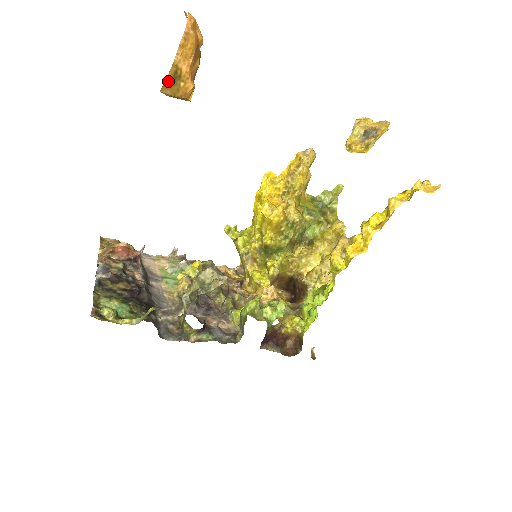
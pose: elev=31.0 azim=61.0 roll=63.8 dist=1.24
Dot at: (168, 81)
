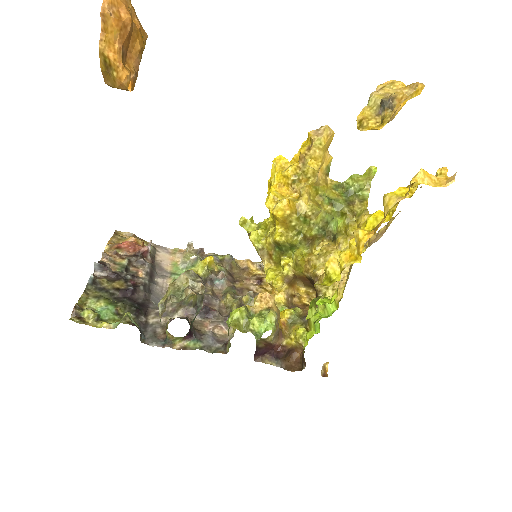
Dot at: (103, 72)
